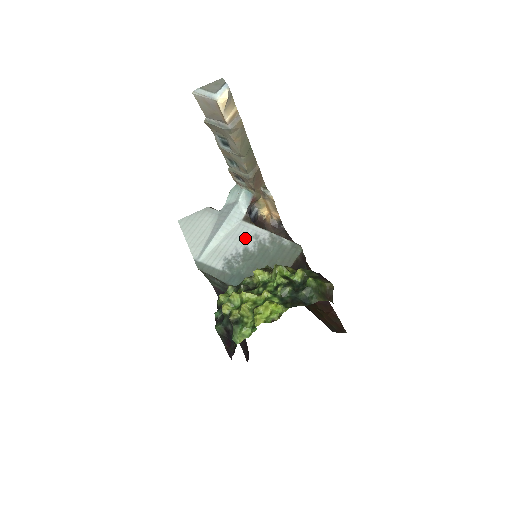
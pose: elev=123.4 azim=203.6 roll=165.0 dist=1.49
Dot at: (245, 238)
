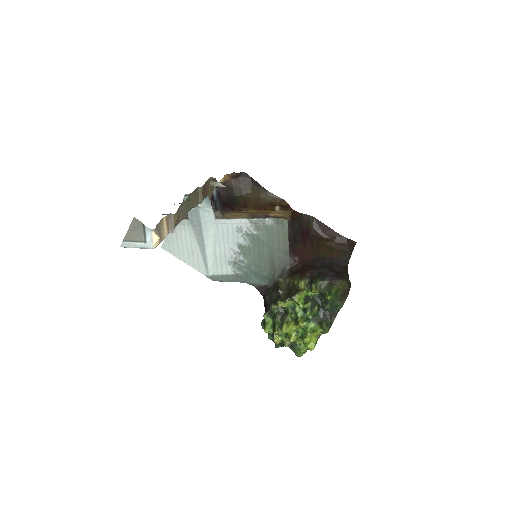
Dot at: (231, 236)
